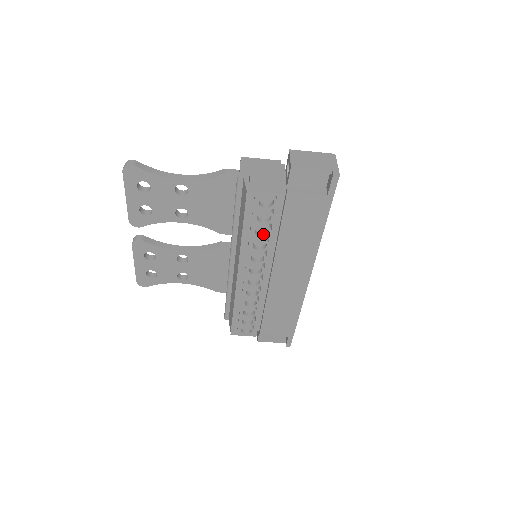
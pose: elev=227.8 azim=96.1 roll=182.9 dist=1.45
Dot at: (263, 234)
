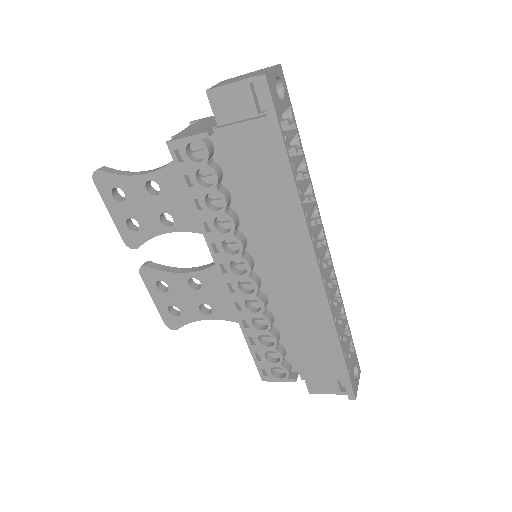
Dot at: (221, 207)
